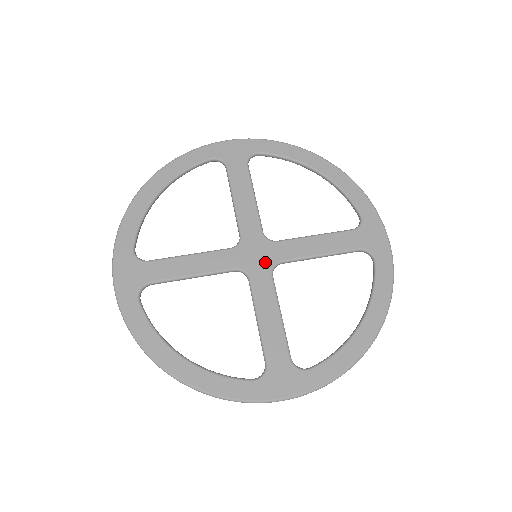
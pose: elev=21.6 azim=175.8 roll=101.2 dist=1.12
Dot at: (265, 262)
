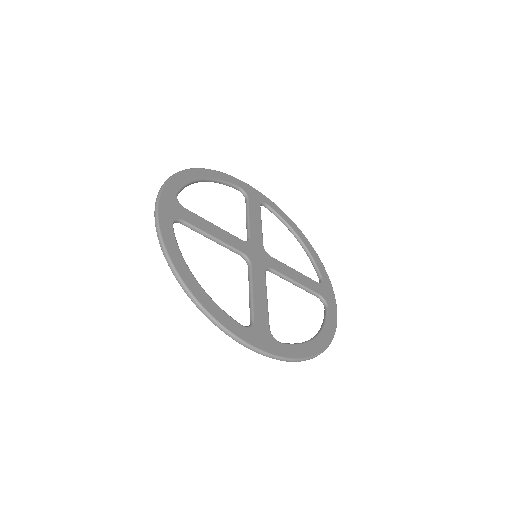
Dot at: (262, 262)
